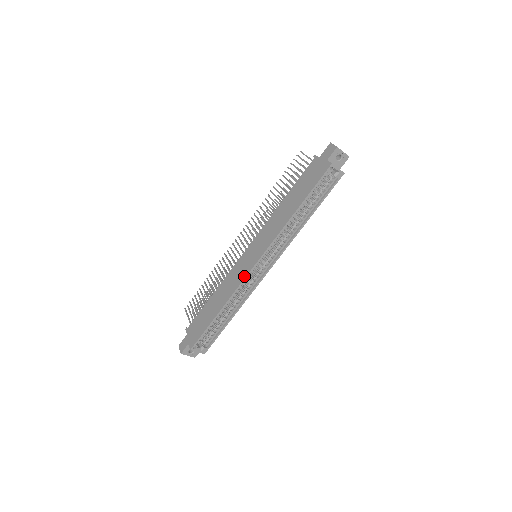
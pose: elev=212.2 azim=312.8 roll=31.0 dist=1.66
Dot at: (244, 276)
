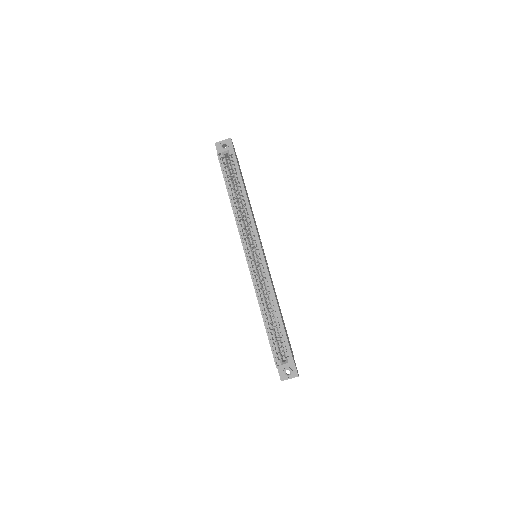
Dot at: (250, 274)
